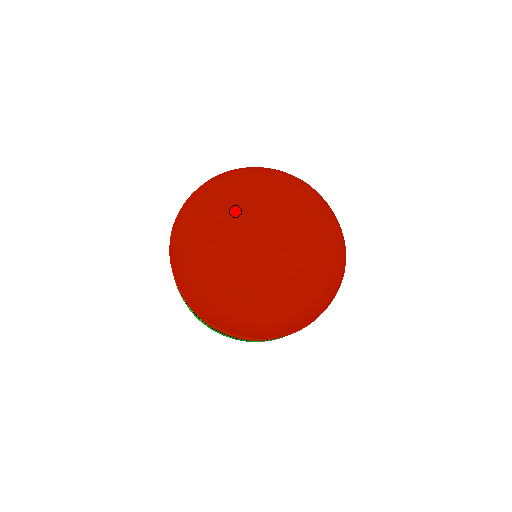
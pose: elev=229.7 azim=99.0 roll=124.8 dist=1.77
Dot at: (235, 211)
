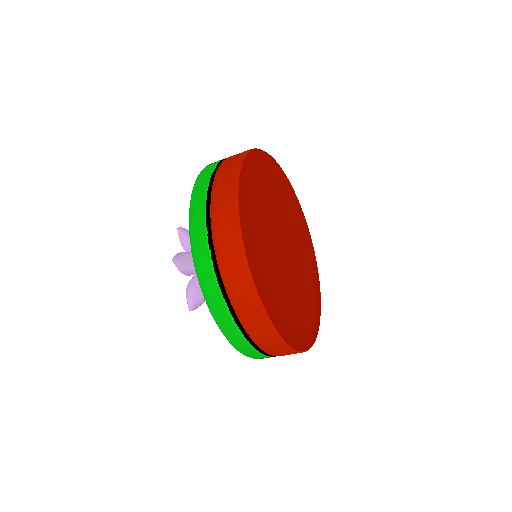
Dot at: (267, 202)
